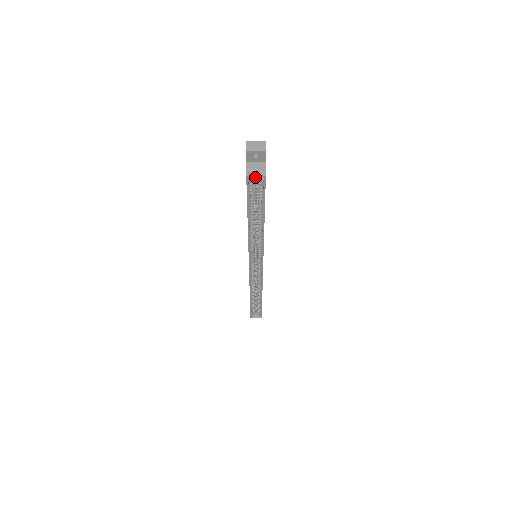
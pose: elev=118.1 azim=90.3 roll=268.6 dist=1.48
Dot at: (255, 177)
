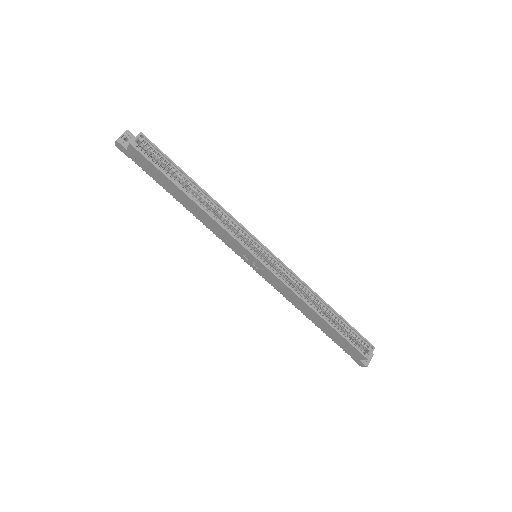
Dot at: (142, 150)
